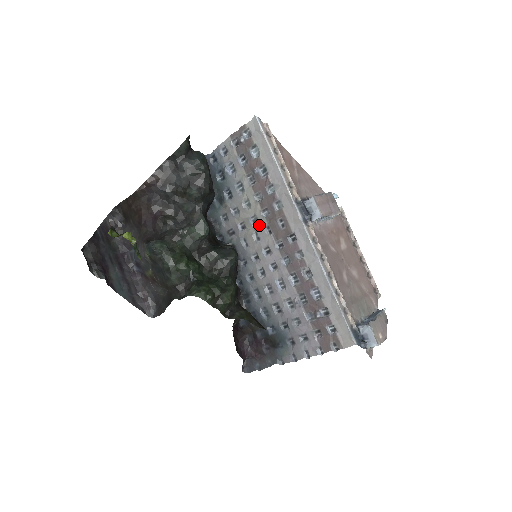
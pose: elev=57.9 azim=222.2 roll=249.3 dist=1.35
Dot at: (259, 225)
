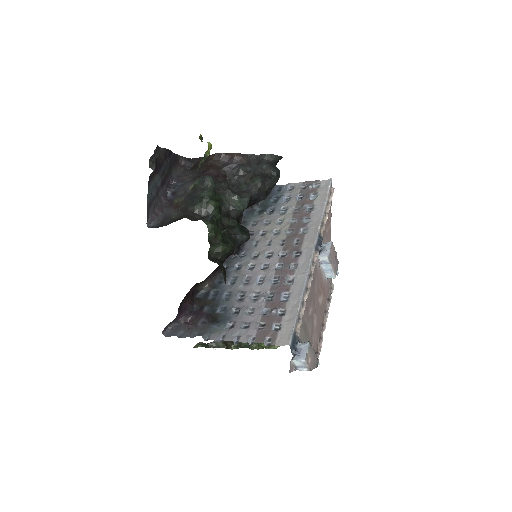
Dot at: (278, 237)
